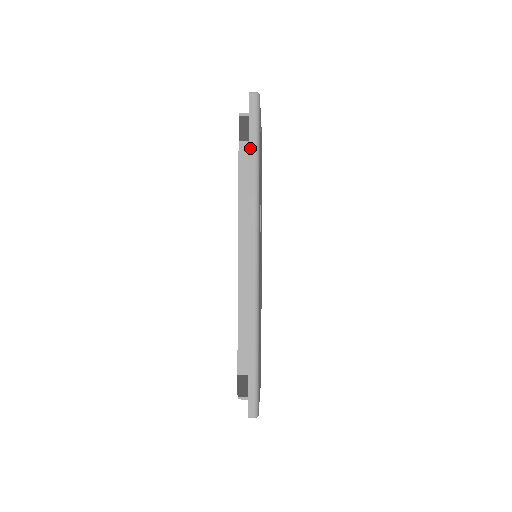
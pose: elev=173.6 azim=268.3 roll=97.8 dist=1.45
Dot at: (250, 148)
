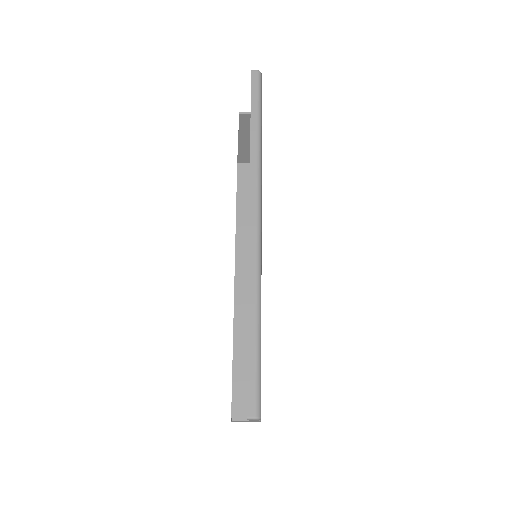
Dot at: (252, 116)
